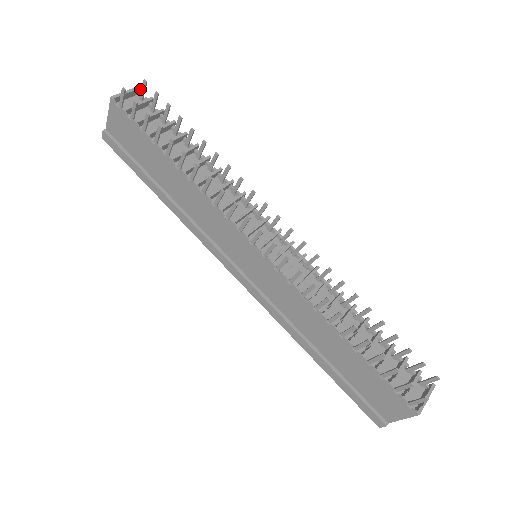
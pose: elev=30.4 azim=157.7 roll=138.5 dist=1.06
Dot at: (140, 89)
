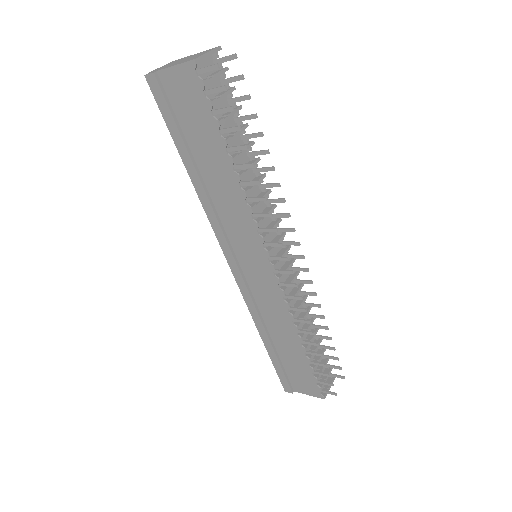
Dot at: (219, 50)
